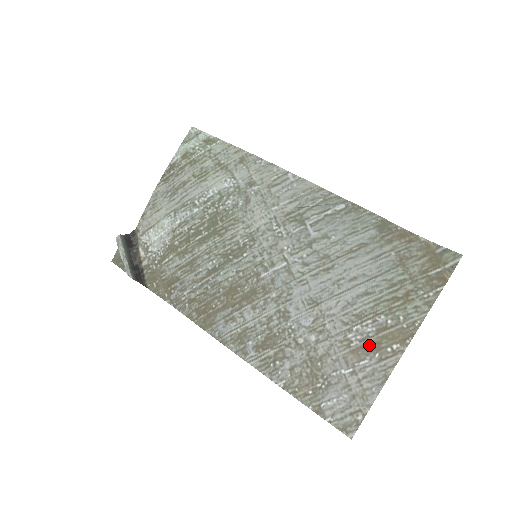
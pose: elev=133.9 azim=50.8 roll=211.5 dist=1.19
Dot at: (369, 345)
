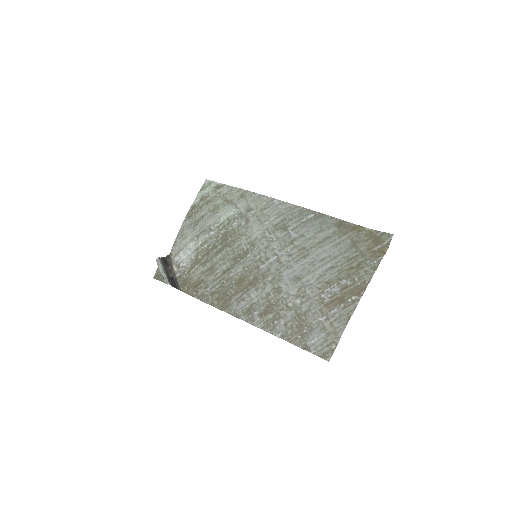
Dot at: (336, 299)
